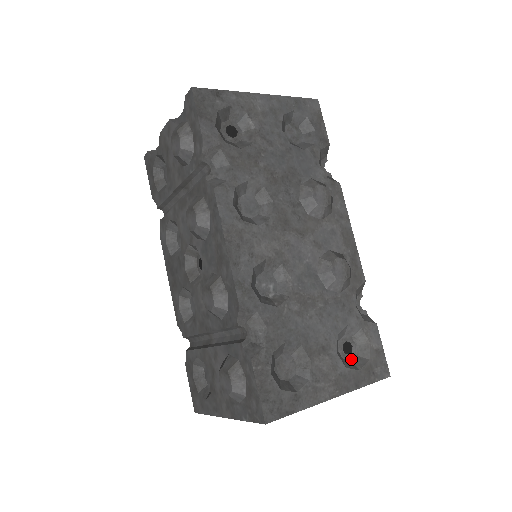
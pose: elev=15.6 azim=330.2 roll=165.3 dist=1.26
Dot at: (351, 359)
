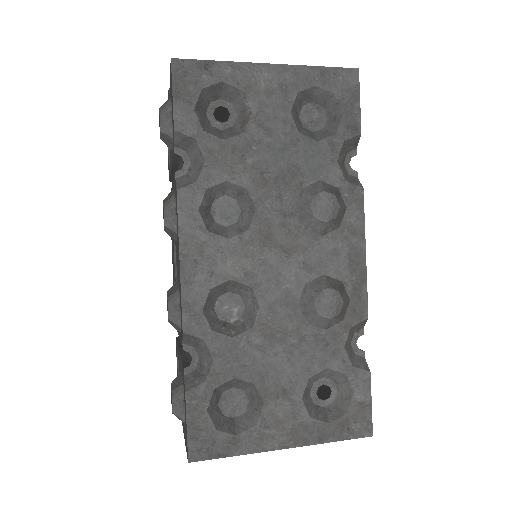
Dot at: (326, 405)
